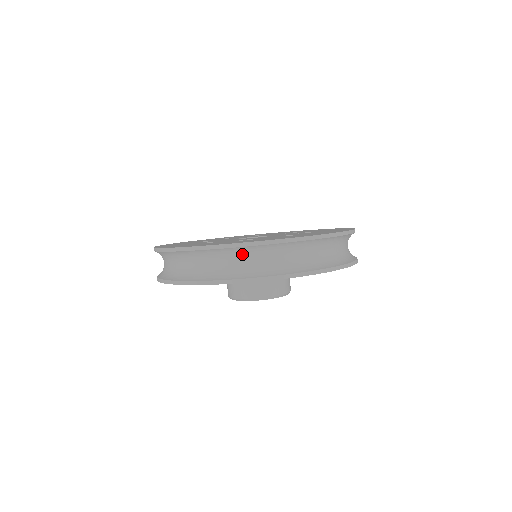
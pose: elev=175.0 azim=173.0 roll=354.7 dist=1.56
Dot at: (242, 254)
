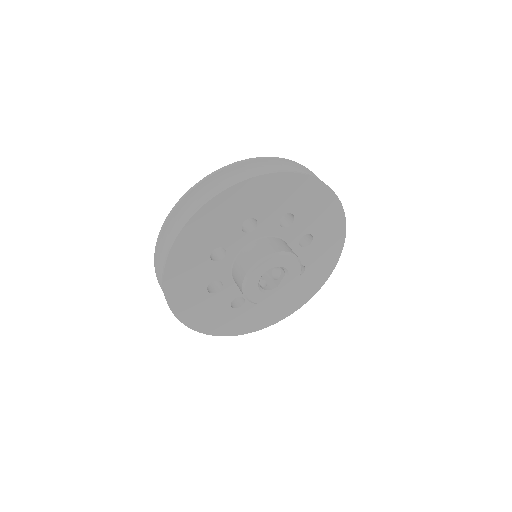
Dot at: (172, 232)
